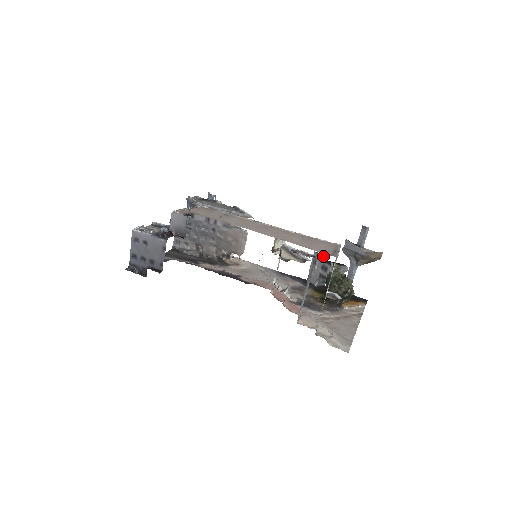
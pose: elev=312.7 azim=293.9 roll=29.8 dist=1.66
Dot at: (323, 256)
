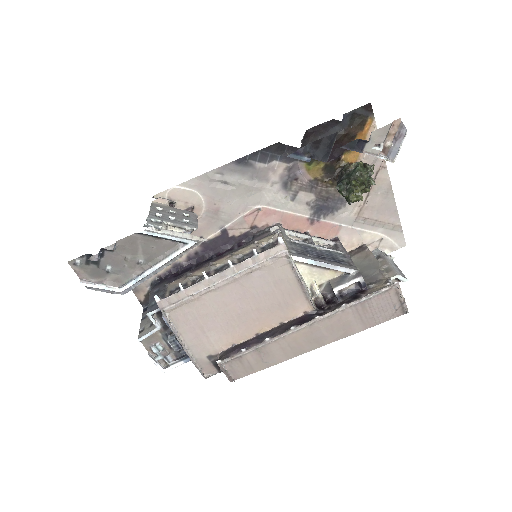
Dot at: (308, 161)
